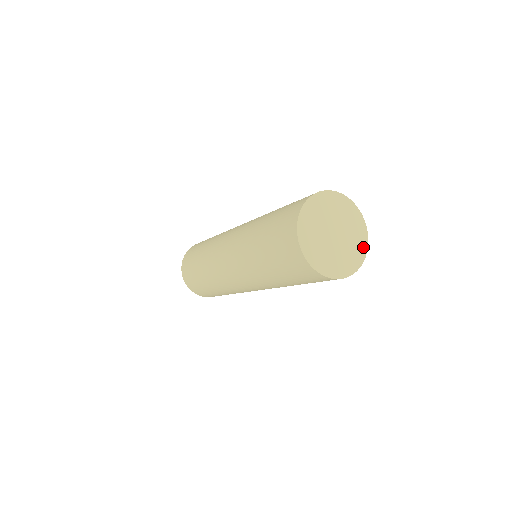
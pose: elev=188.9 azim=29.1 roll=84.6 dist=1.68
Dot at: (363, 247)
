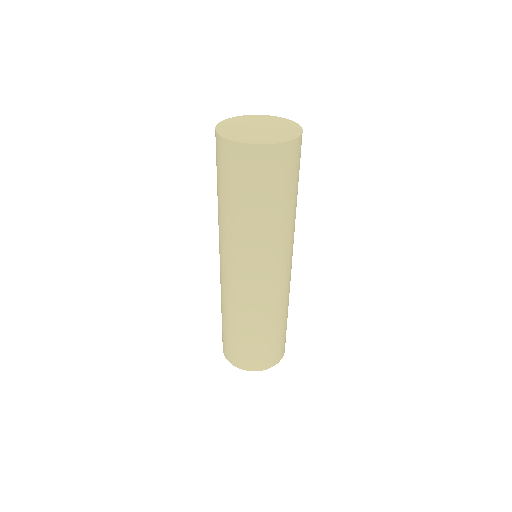
Dot at: (279, 141)
